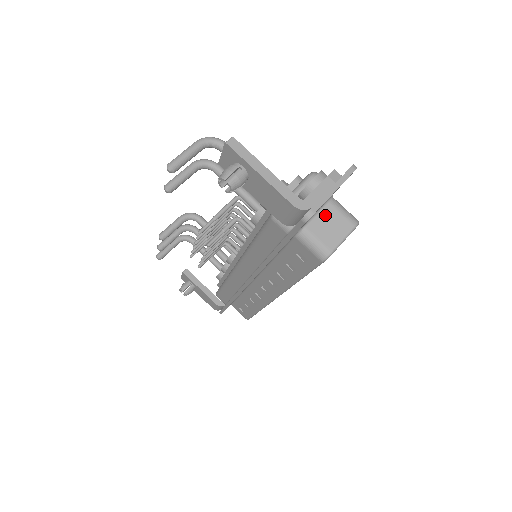
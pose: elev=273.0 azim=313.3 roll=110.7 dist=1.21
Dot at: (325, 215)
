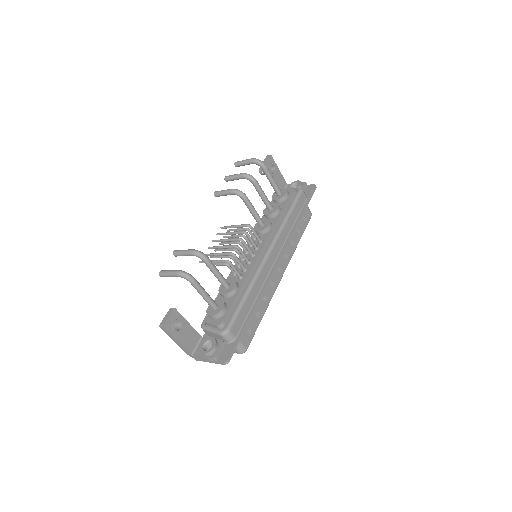
Dot at: occluded
